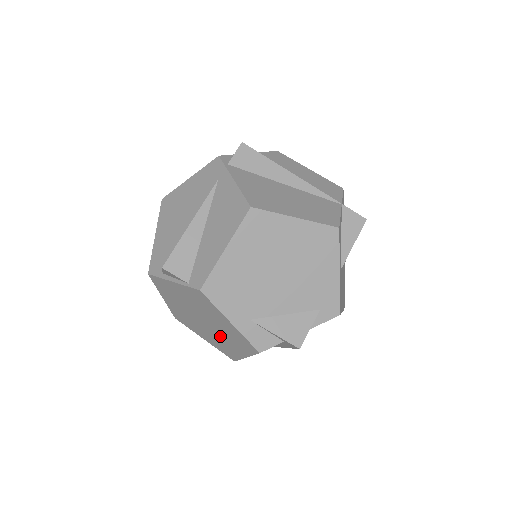
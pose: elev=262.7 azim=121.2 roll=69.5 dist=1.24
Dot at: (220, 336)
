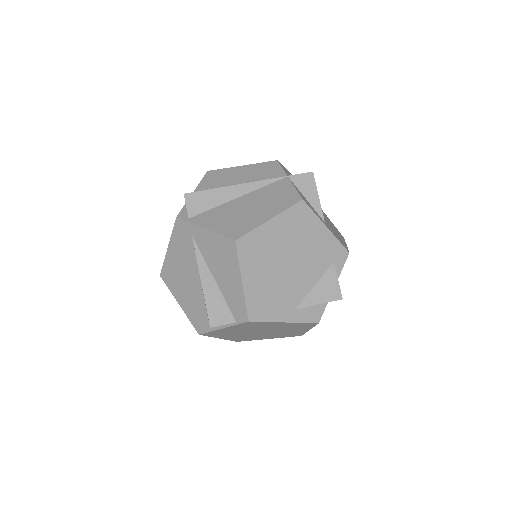
Dot at: (281, 332)
